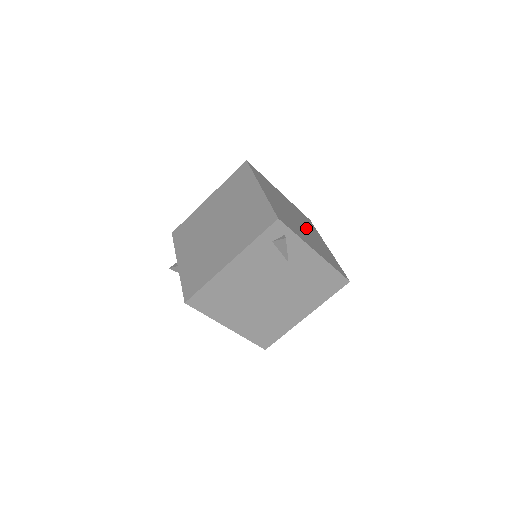
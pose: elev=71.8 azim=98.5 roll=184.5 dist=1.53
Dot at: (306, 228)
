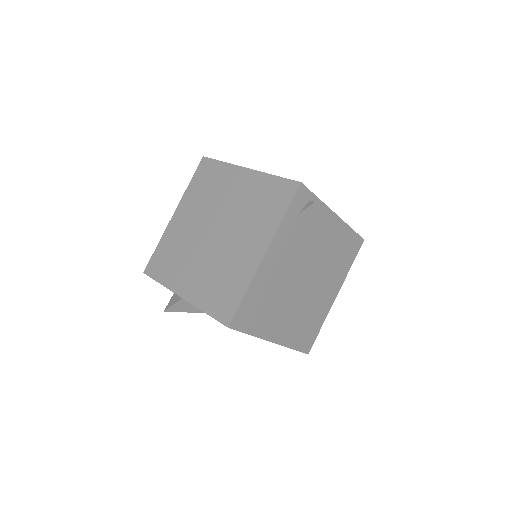
Dot at: occluded
